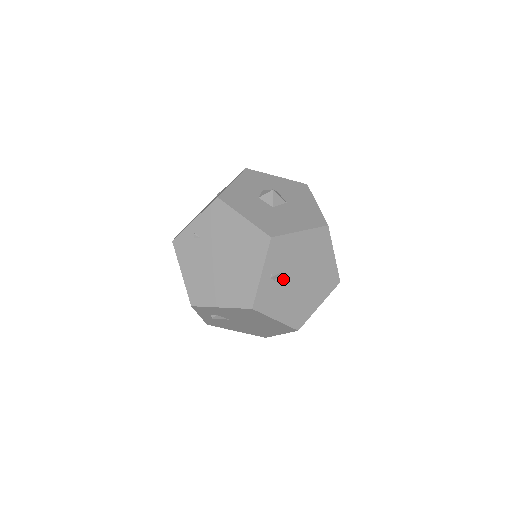
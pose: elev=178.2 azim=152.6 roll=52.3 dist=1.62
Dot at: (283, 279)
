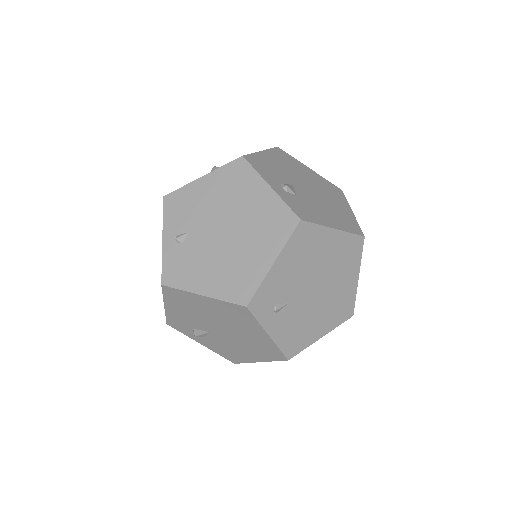
Dot at: (195, 239)
